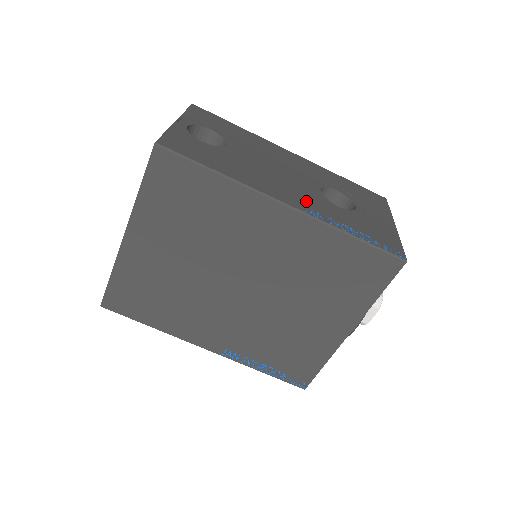
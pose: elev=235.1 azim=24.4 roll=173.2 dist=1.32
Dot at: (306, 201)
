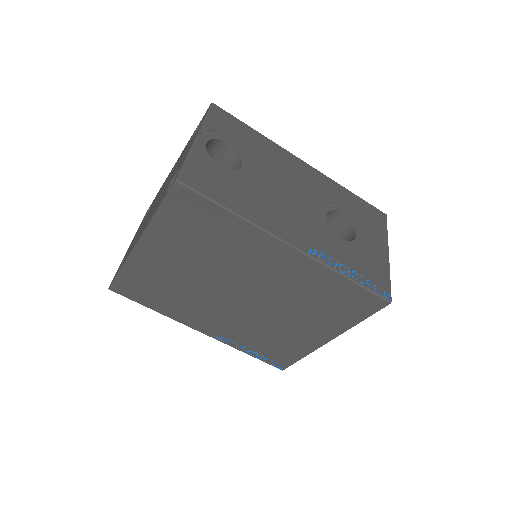
Dot at: (311, 237)
